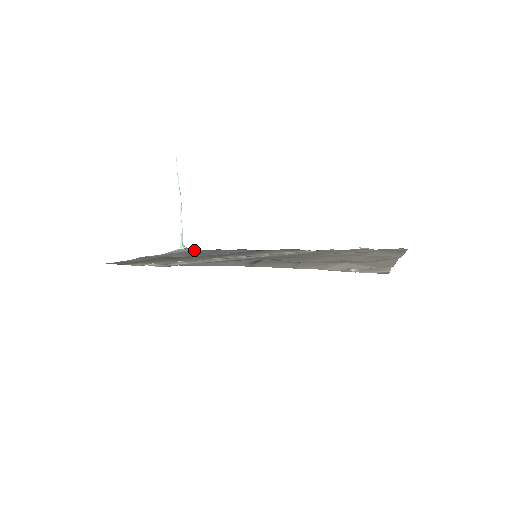
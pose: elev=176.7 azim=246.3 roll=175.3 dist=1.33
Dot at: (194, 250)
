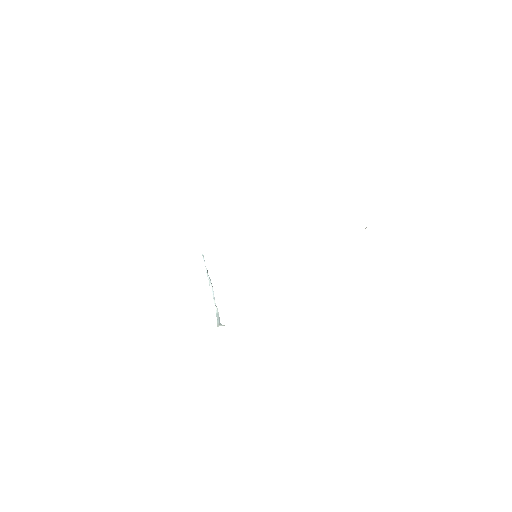
Dot at: occluded
